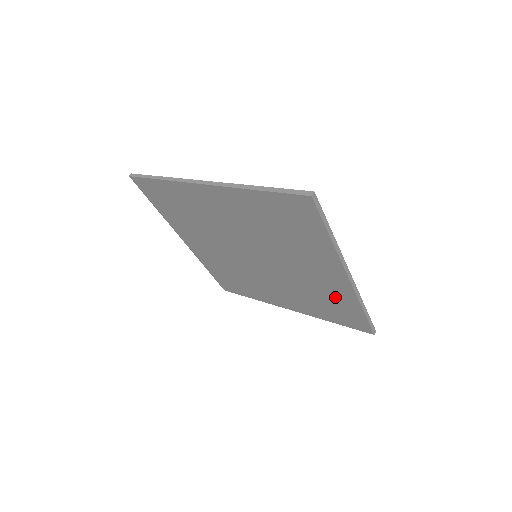
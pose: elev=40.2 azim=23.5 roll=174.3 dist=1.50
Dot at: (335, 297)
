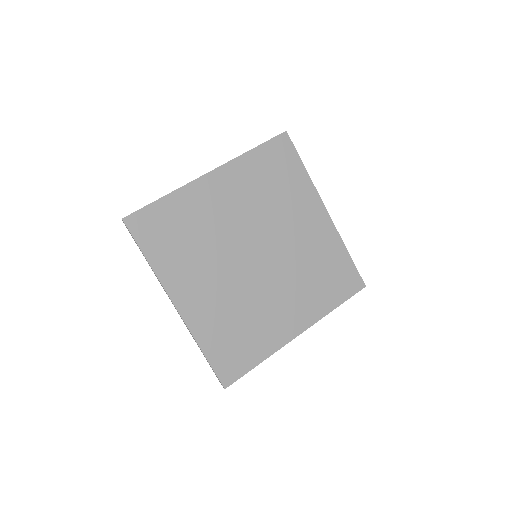
Dot at: (326, 253)
